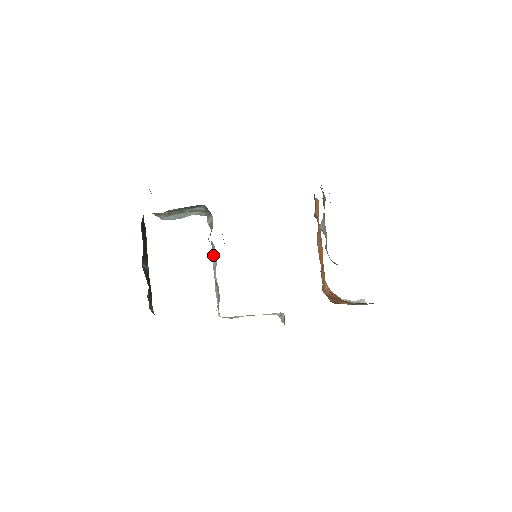
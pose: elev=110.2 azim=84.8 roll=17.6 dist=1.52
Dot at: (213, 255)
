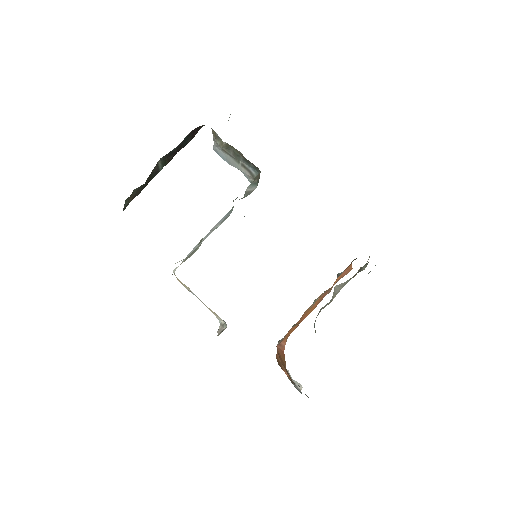
Dot at: (223, 219)
